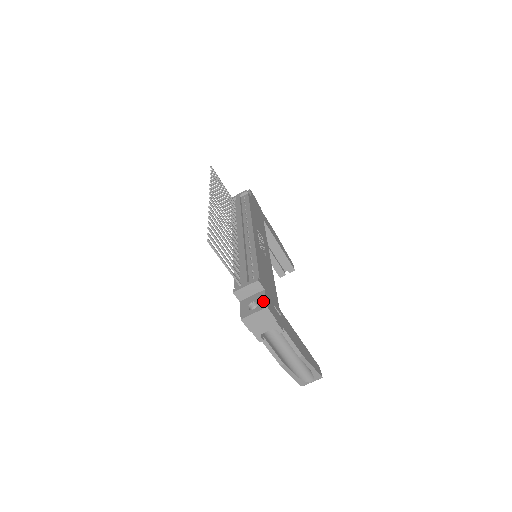
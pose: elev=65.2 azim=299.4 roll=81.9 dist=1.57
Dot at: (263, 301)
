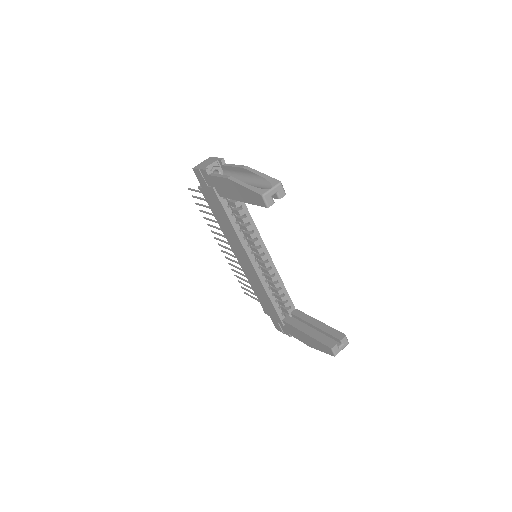
Dot at: occluded
